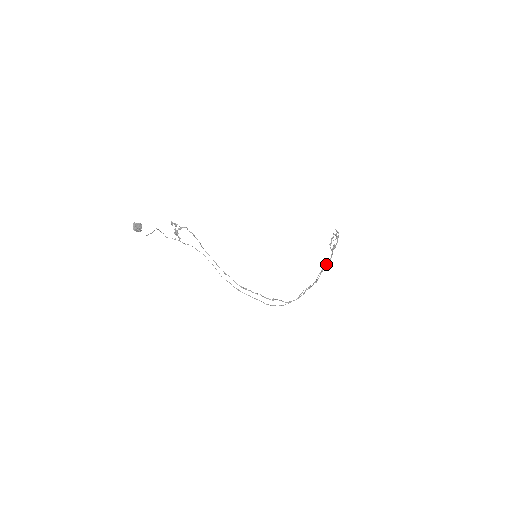
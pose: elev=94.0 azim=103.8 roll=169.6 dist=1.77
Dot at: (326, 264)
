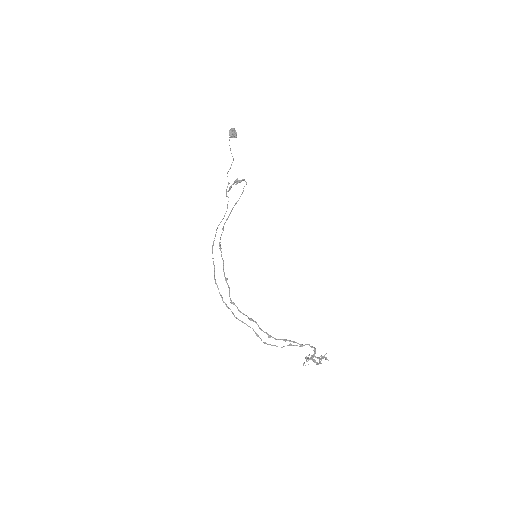
Dot at: occluded
